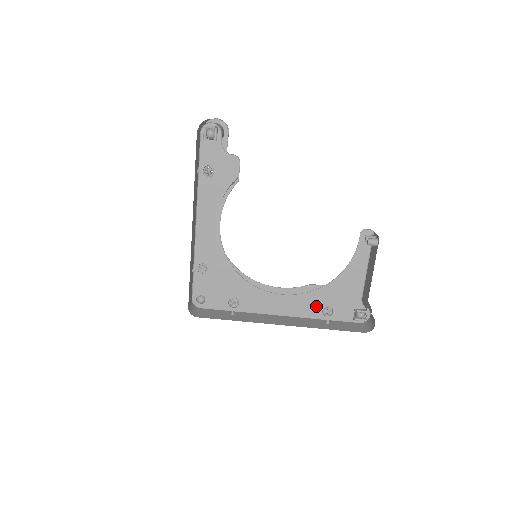
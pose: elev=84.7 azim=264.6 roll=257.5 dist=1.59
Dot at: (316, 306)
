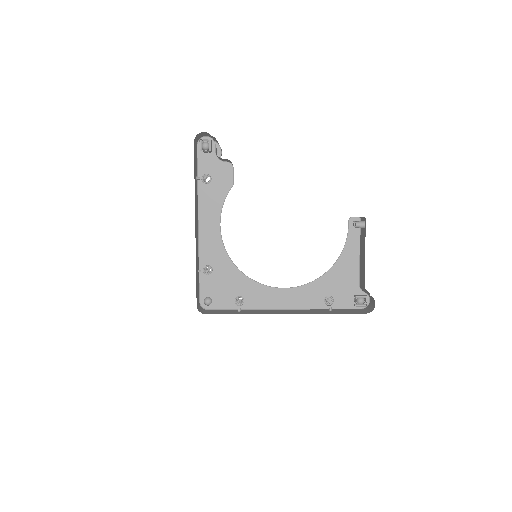
Dot at: (317, 296)
